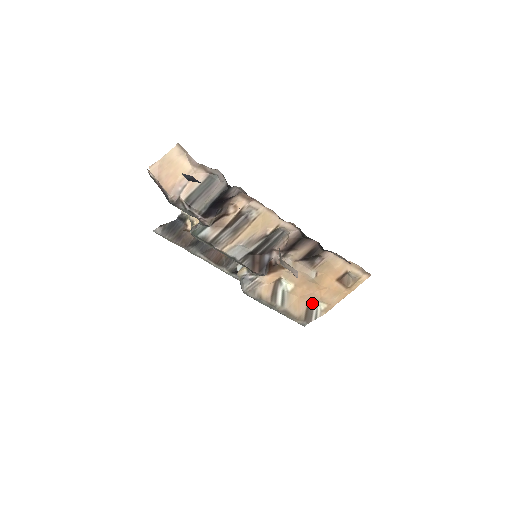
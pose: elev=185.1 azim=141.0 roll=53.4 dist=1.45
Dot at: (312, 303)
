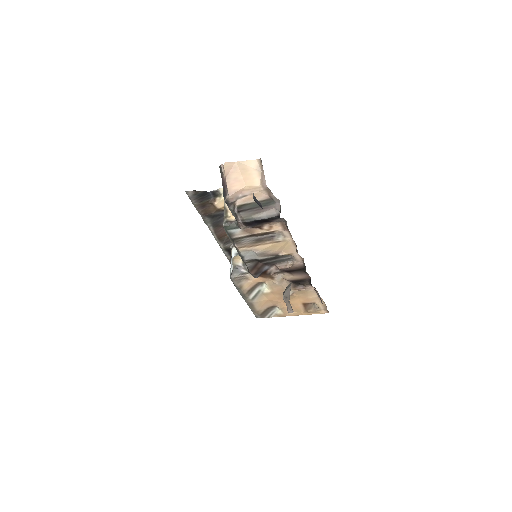
Dot at: (274, 307)
